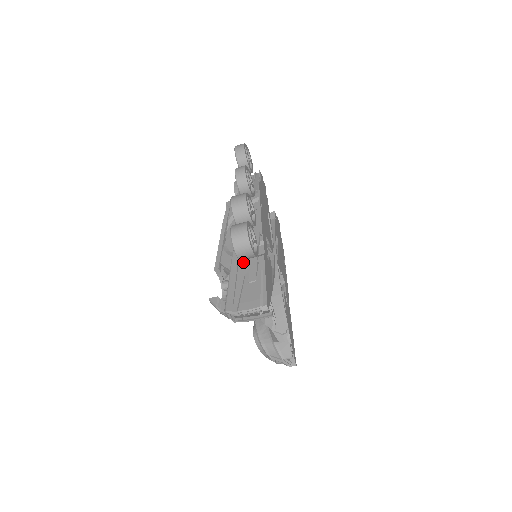
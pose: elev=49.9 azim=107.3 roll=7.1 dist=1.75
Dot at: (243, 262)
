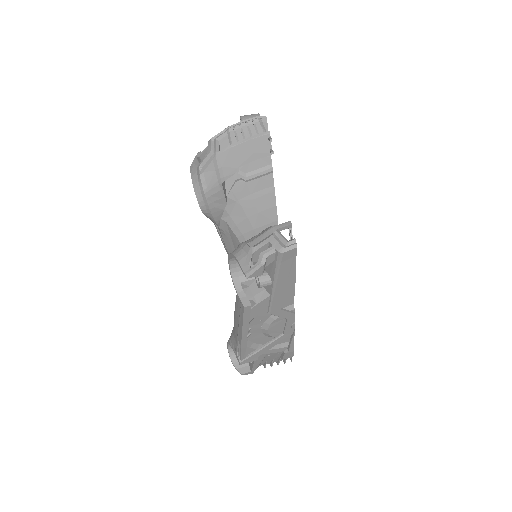
Dot at: occluded
